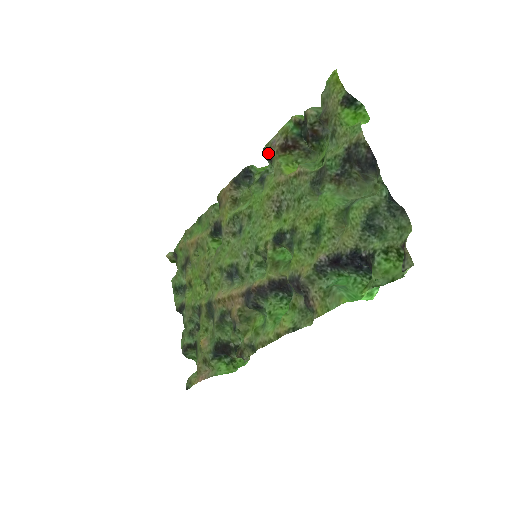
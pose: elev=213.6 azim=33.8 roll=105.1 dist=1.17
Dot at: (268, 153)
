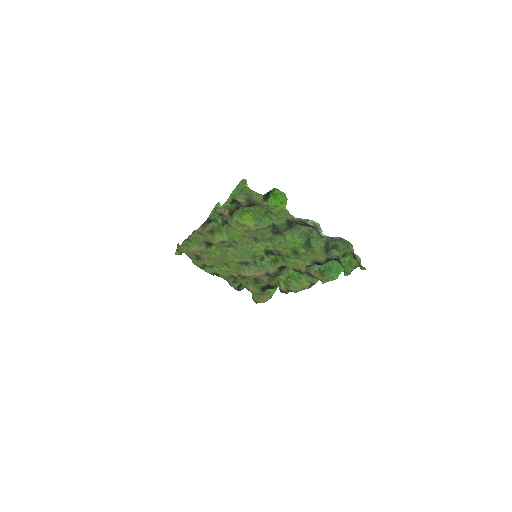
Dot at: (221, 215)
